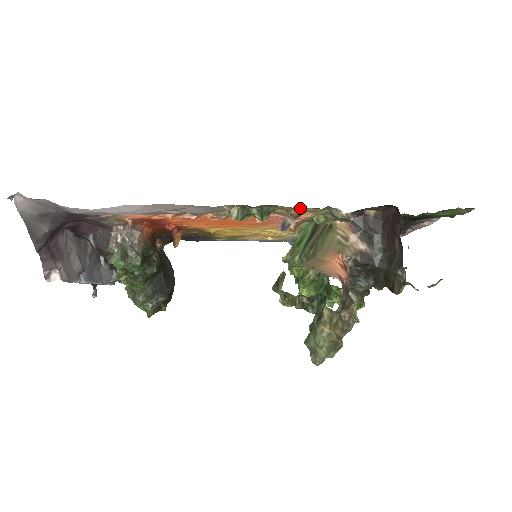
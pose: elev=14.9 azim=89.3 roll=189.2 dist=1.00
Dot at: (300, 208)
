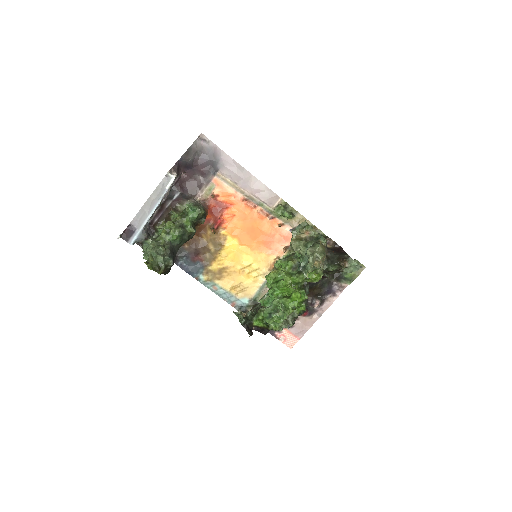
Dot at: (306, 221)
